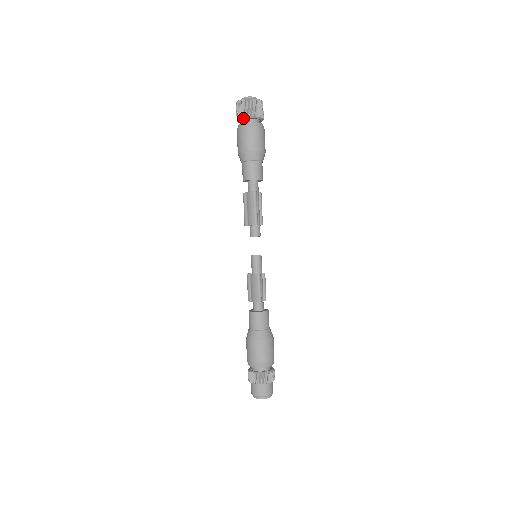
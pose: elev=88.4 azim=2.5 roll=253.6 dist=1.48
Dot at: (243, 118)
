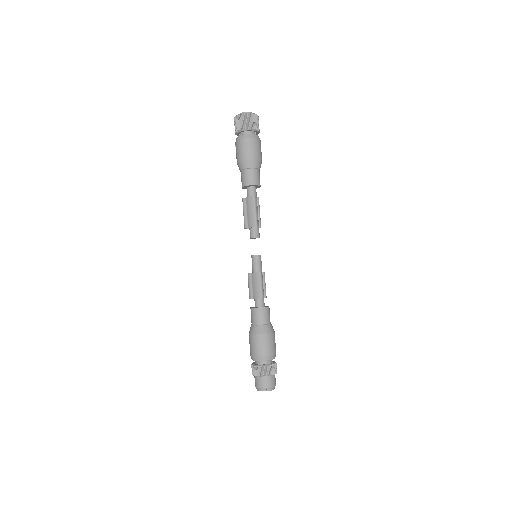
Dot at: (242, 130)
